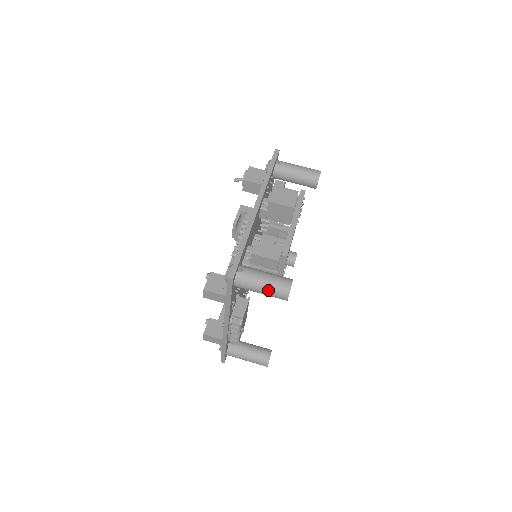
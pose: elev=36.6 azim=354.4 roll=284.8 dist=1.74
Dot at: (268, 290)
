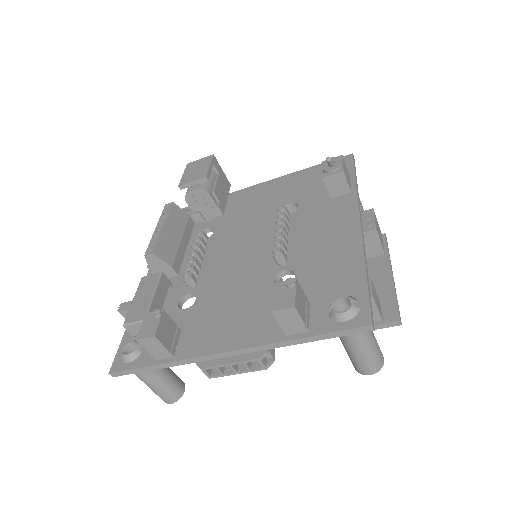
Dot at: (369, 356)
